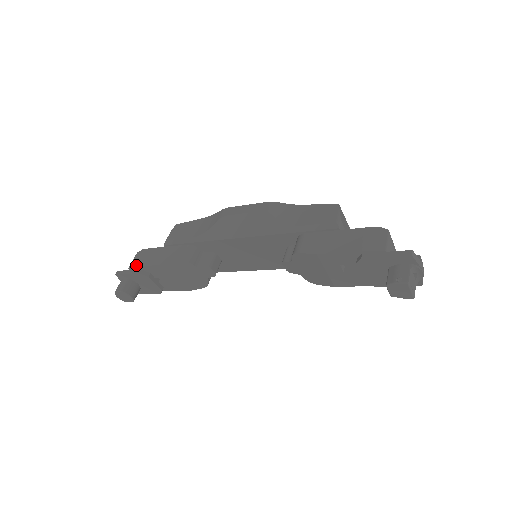
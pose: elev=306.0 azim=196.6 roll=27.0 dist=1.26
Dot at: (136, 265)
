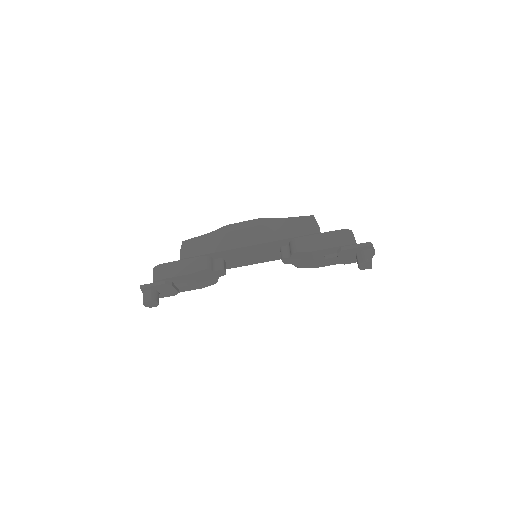
Dot at: (160, 278)
